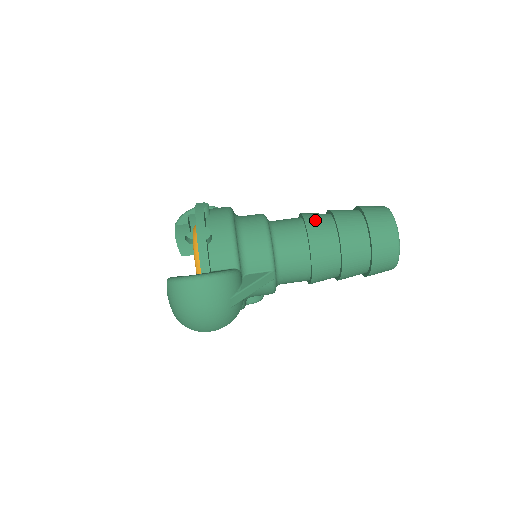
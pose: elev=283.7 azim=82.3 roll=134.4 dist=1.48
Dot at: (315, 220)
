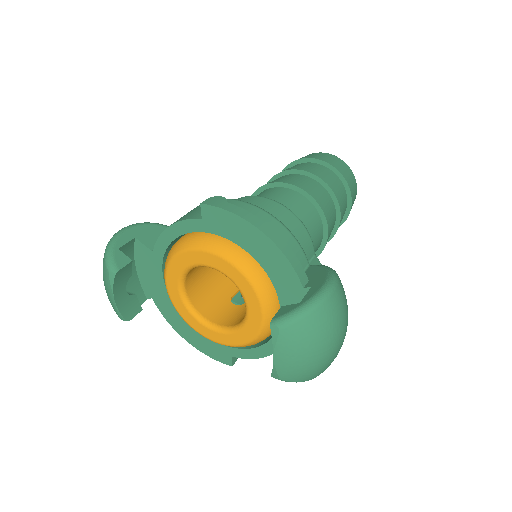
Dot at: (299, 182)
